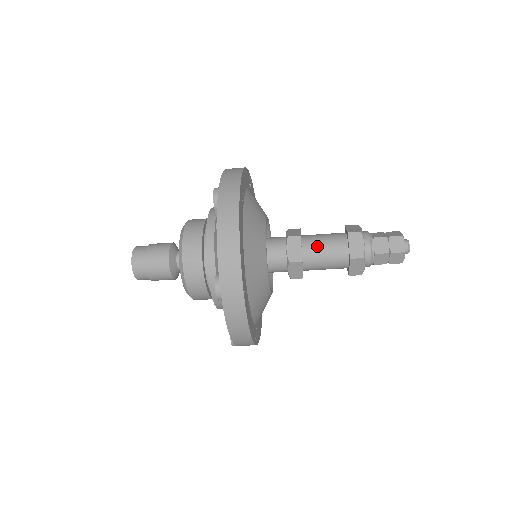
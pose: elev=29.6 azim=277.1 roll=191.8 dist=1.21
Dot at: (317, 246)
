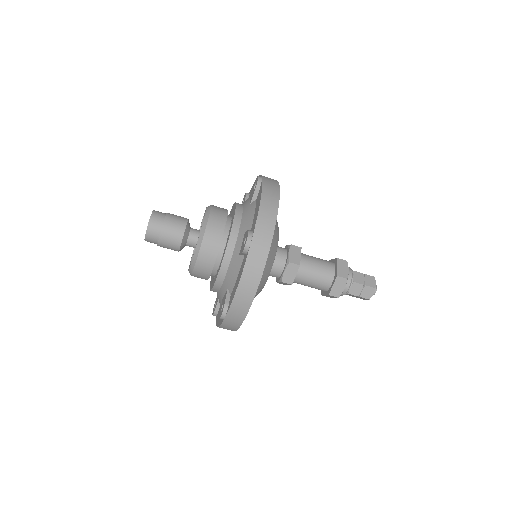
Dot at: (312, 260)
